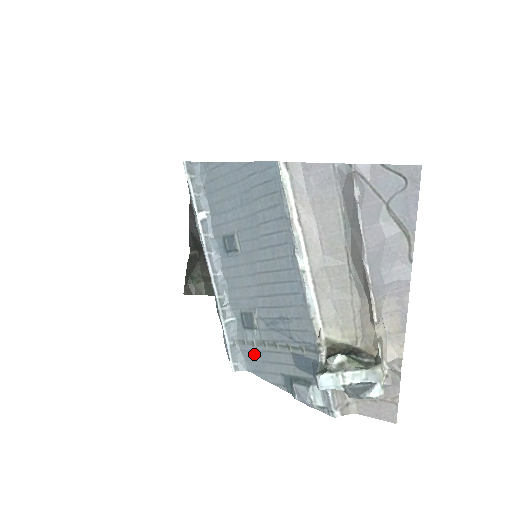
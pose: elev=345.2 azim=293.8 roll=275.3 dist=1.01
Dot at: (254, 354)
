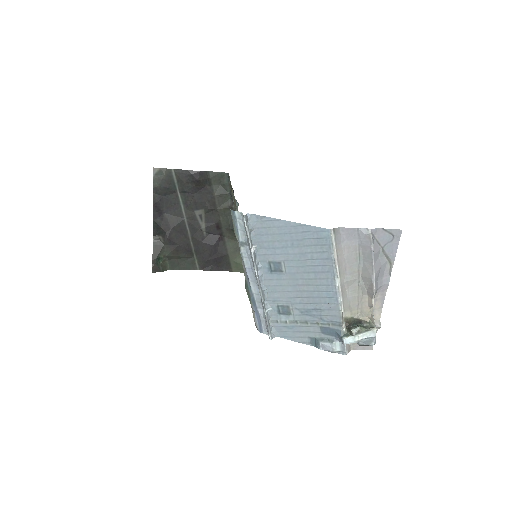
Dot at: (286, 328)
